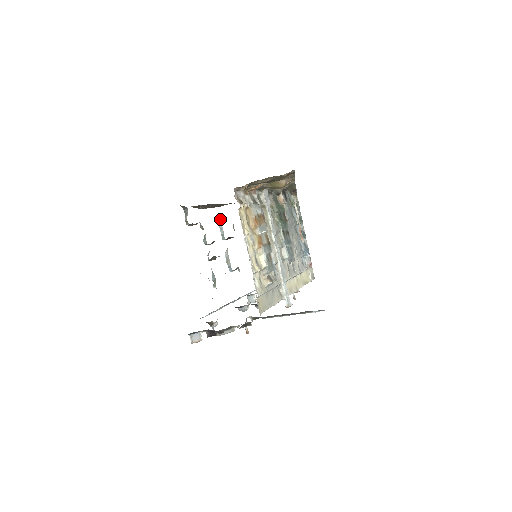
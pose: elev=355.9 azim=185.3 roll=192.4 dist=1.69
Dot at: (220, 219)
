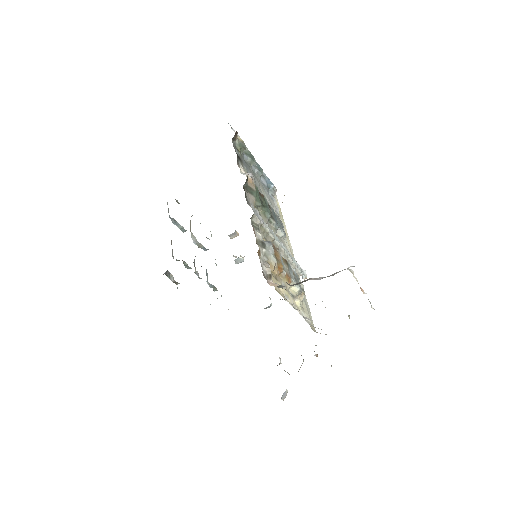
Dot at: (172, 218)
